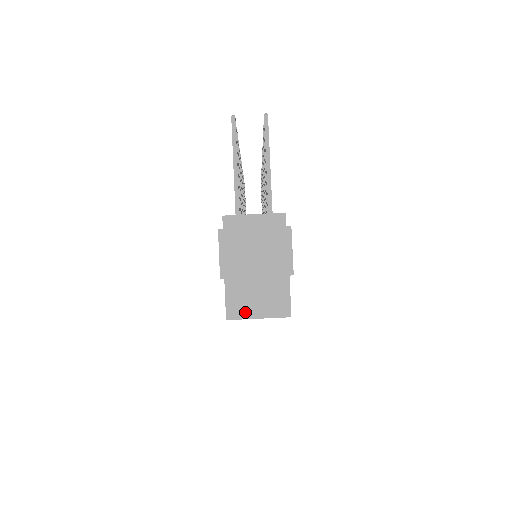
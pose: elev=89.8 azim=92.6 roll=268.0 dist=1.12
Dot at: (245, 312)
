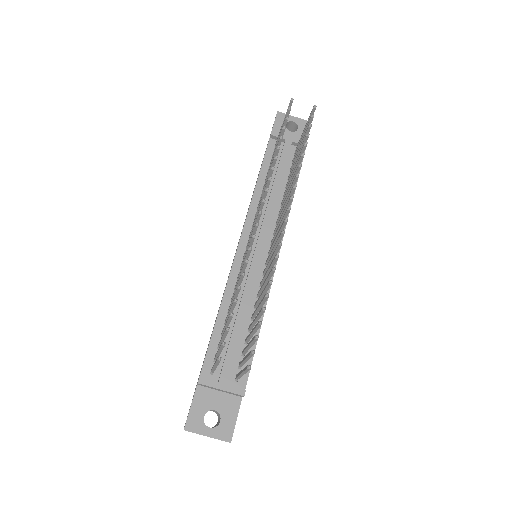
Dot at: occluded
